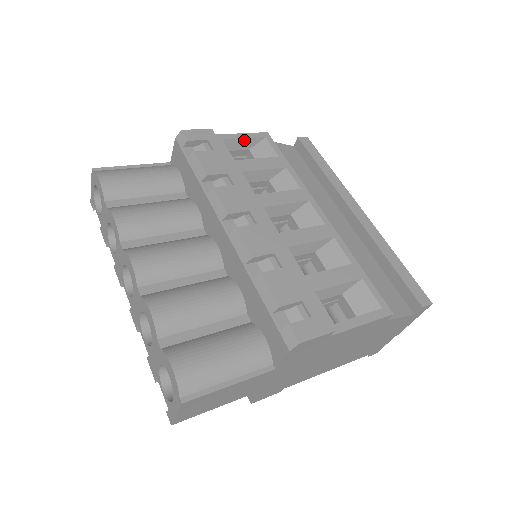
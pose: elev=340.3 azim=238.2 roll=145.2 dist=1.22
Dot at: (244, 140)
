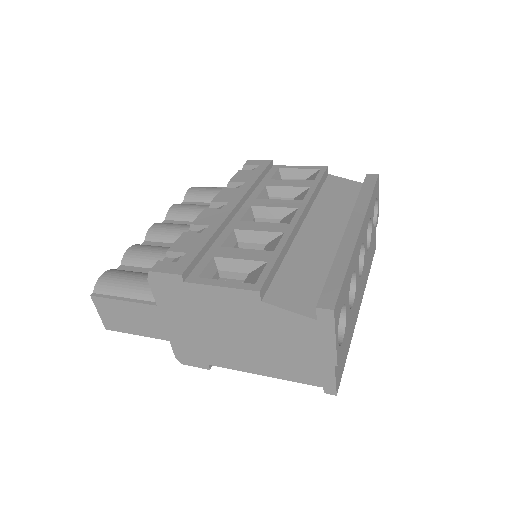
Dot at: (299, 170)
